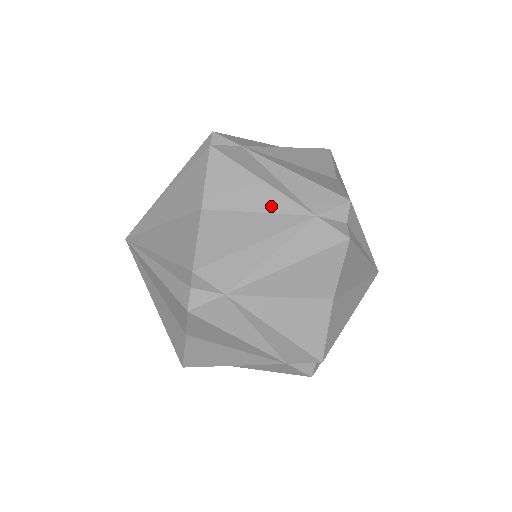
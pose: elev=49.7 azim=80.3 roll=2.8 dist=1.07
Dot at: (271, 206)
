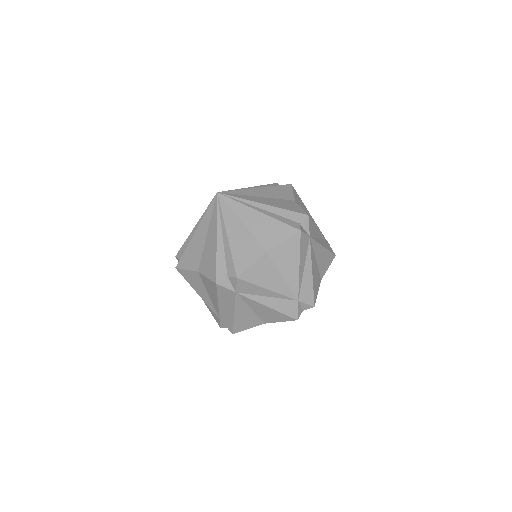
Dot at: (290, 280)
